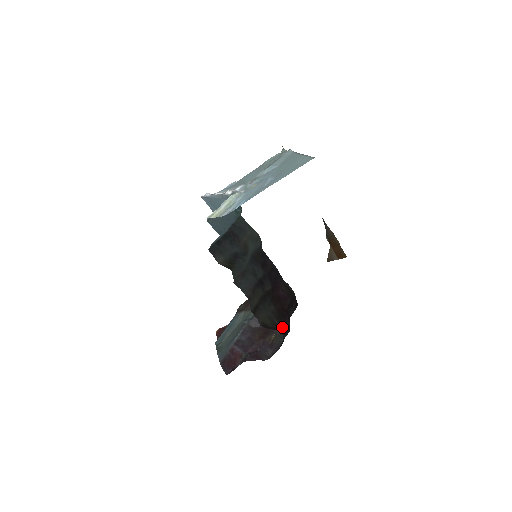
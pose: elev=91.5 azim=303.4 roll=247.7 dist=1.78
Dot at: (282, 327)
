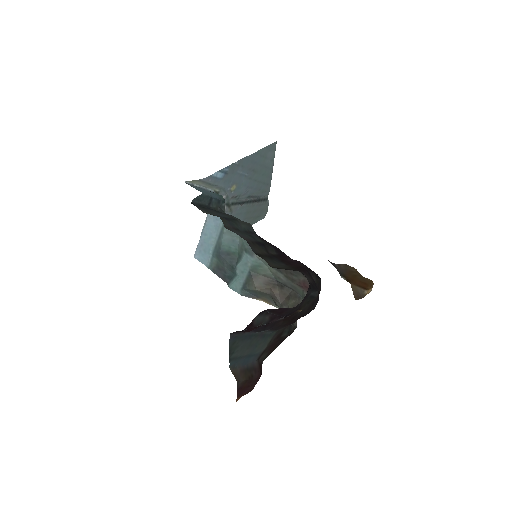
Dot at: (302, 273)
